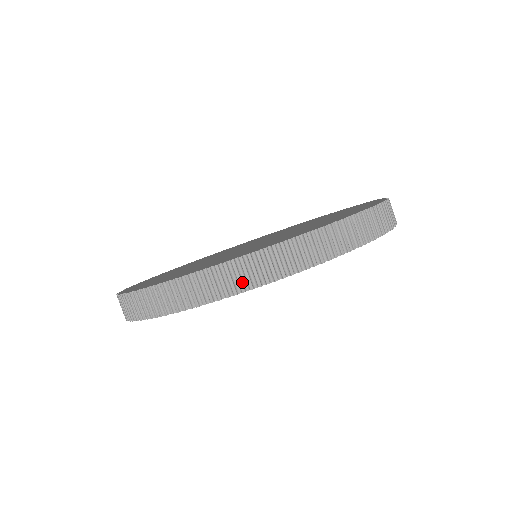
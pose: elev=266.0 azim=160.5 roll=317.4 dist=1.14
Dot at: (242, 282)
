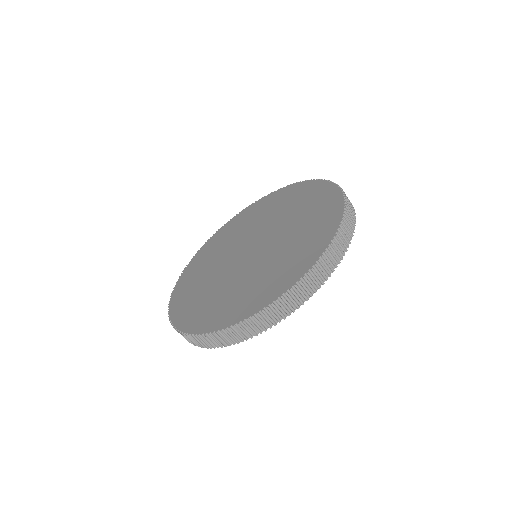
Dot at: (287, 310)
